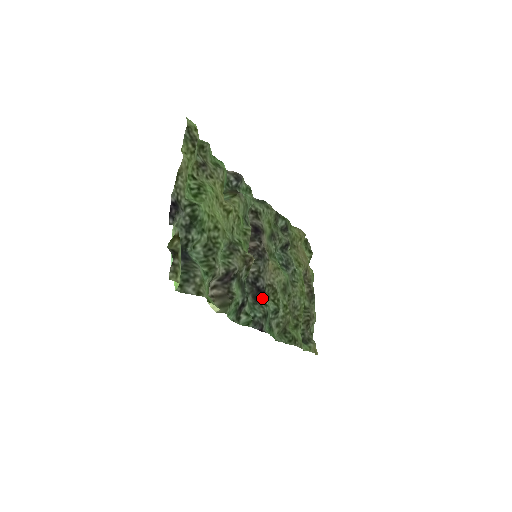
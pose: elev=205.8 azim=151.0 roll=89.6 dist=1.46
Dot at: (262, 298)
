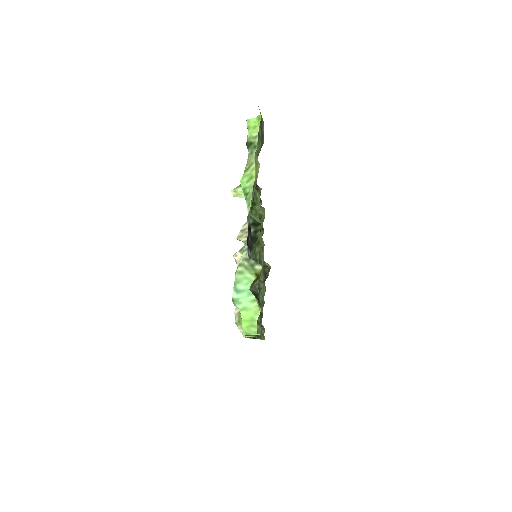
Dot at: occluded
